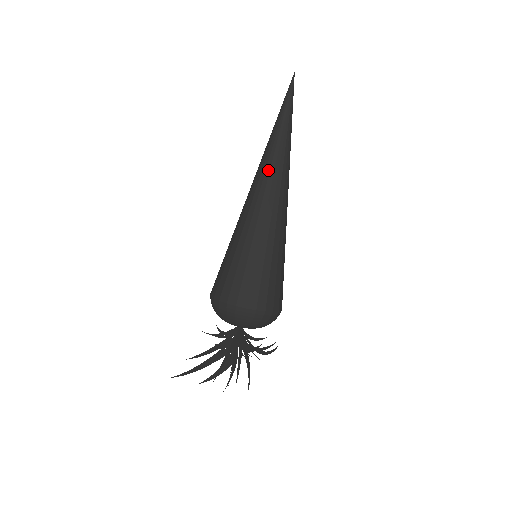
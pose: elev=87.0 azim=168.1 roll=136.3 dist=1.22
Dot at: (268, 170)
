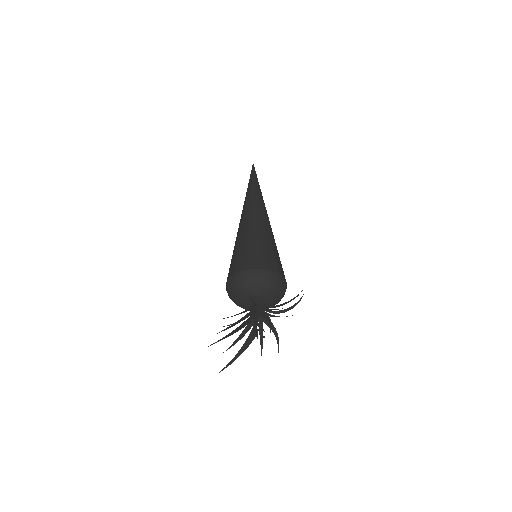
Dot at: (256, 201)
